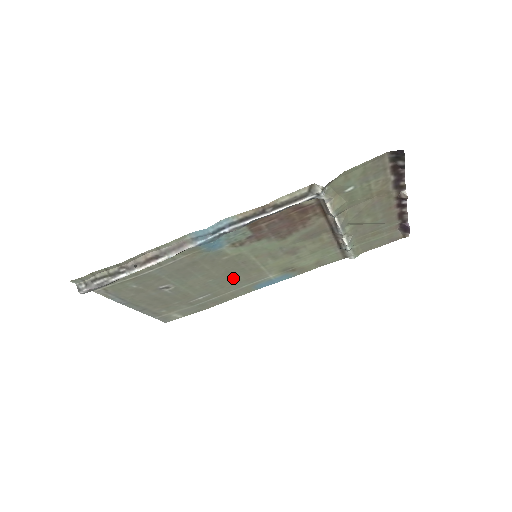
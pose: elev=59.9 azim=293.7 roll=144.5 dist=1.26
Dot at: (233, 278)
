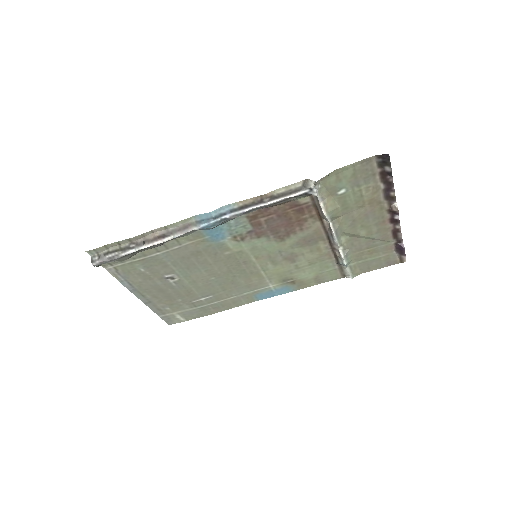
Dot at: (235, 280)
